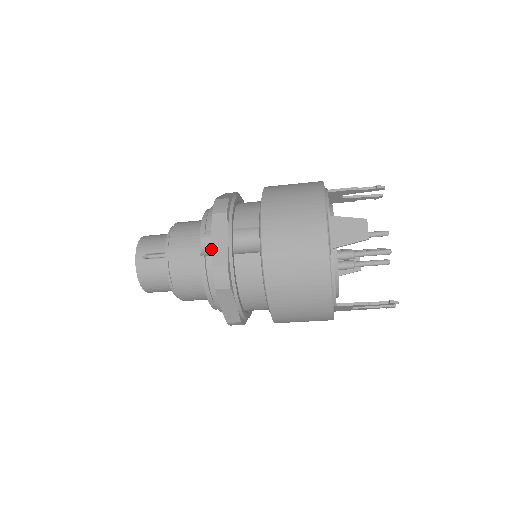
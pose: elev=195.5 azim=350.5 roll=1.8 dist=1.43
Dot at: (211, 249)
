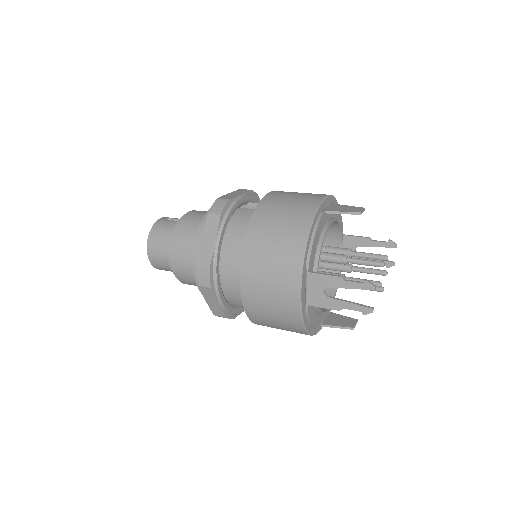
Dot at: (224, 195)
